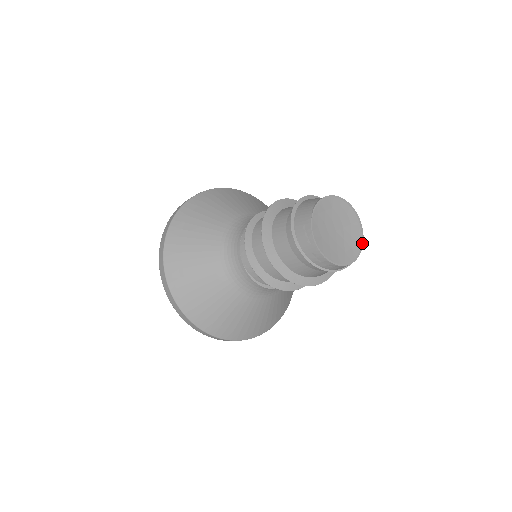
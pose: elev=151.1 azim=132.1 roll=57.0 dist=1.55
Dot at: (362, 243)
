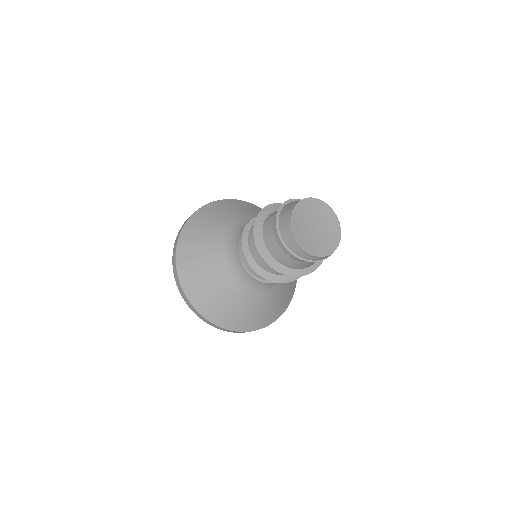
Dot at: (339, 241)
